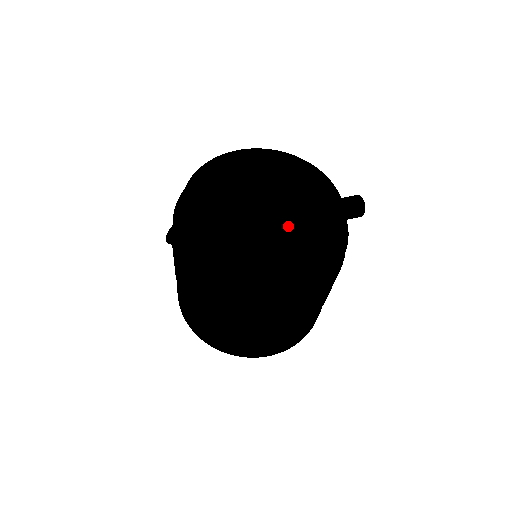
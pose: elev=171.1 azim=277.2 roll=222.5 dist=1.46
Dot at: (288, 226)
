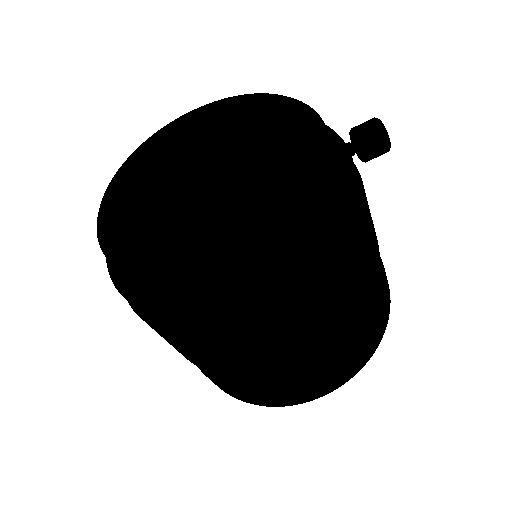
Dot at: (247, 195)
